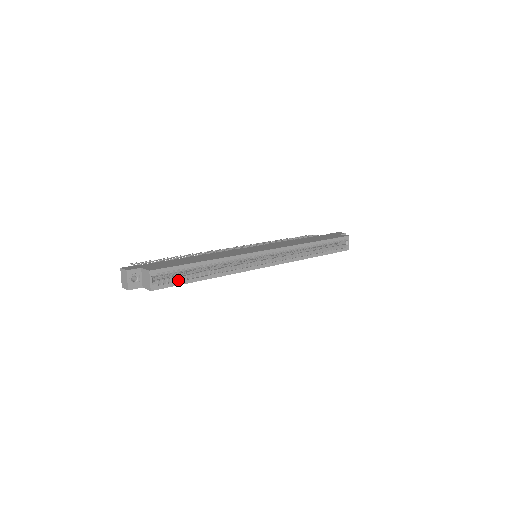
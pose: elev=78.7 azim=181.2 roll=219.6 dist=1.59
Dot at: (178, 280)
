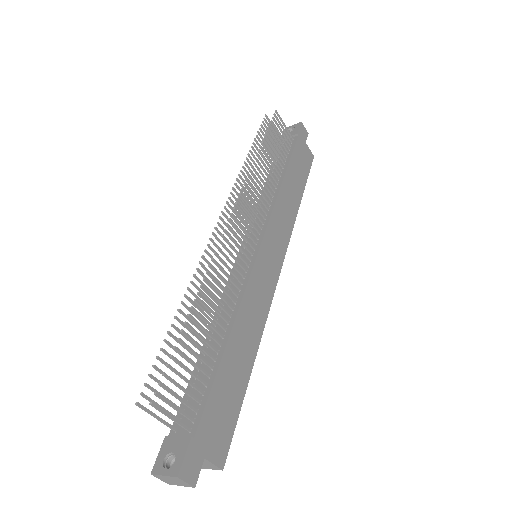
Dot at: occluded
